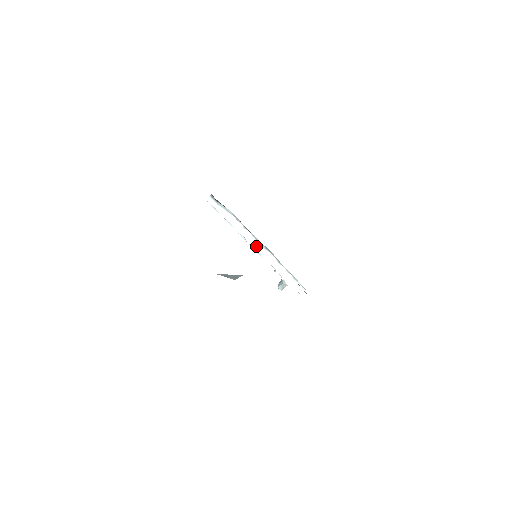
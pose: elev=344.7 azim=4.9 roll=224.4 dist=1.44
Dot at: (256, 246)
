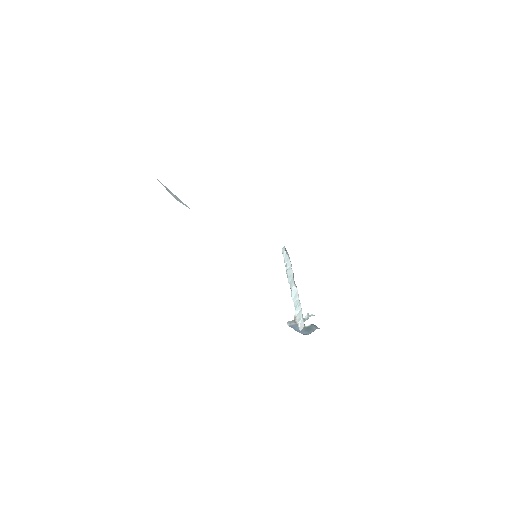
Dot at: (291, 284)
